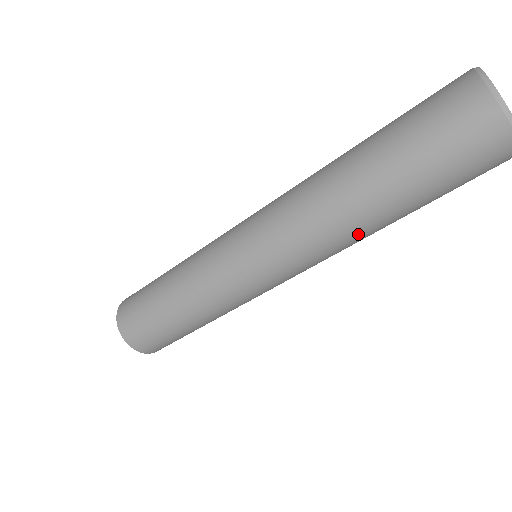
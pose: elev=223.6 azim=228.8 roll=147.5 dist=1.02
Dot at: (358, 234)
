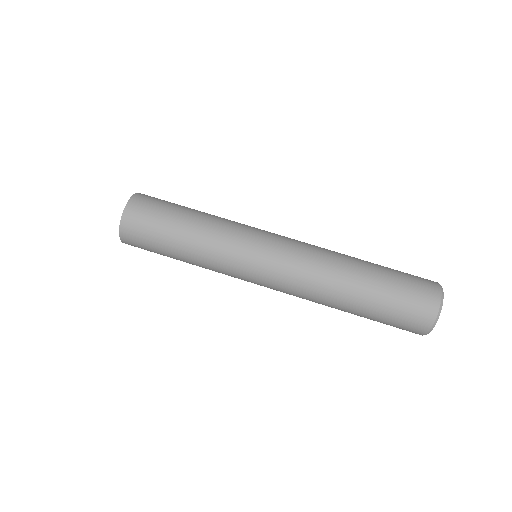
Dot at: (334, 283)
